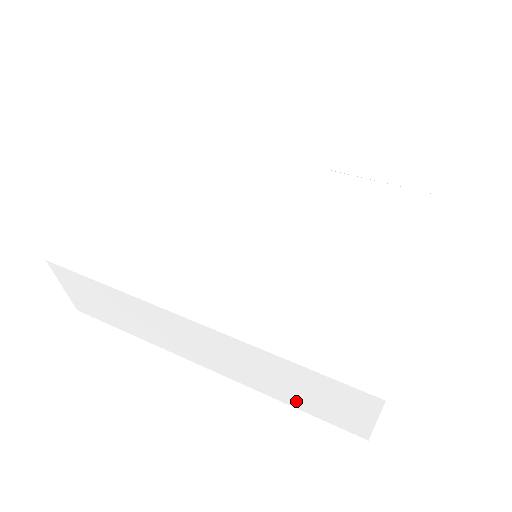
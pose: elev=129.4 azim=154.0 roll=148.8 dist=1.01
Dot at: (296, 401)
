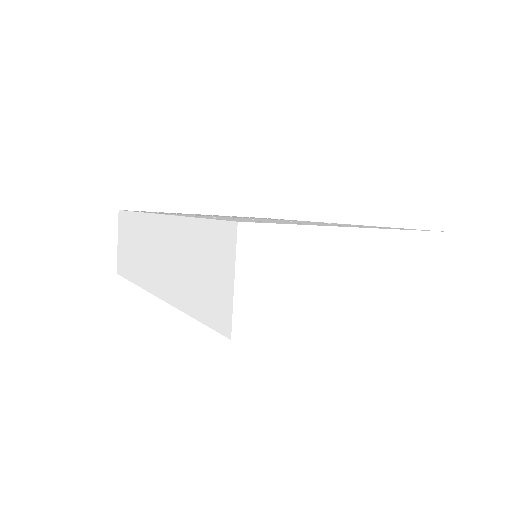
Dot at: (194, 300)
